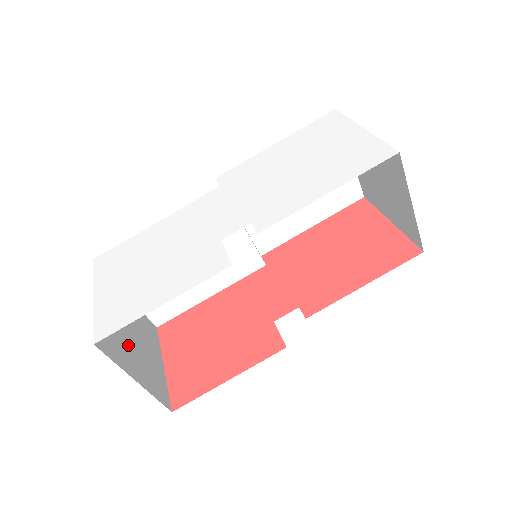
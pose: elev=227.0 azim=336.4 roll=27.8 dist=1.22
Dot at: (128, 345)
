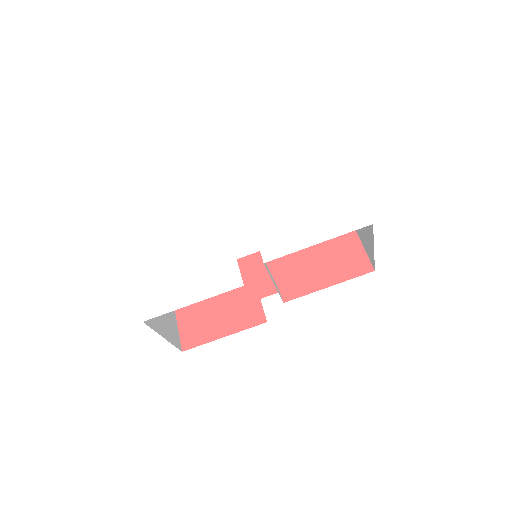
Dot at: occluded
